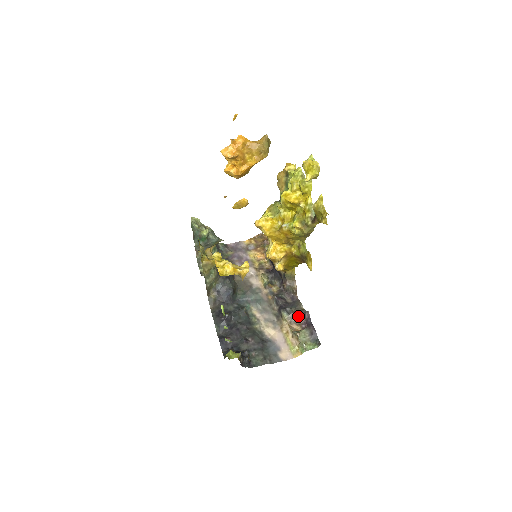
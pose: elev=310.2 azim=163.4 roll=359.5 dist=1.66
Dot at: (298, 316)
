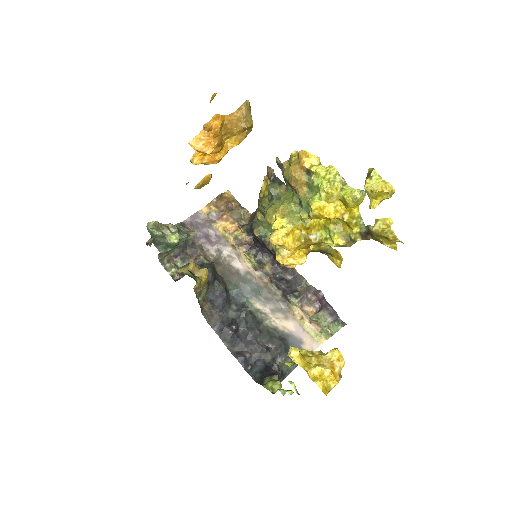
Dot at: (308, 296)
